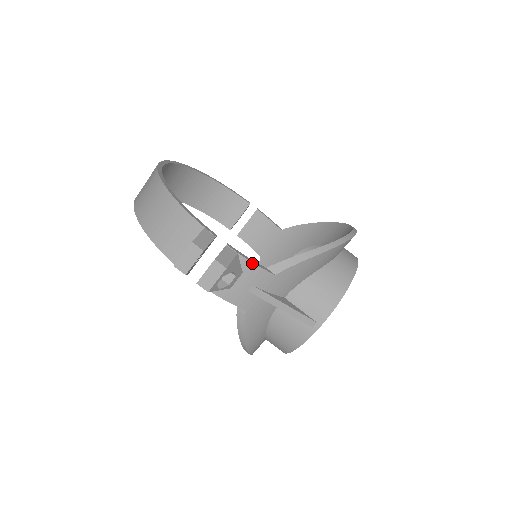
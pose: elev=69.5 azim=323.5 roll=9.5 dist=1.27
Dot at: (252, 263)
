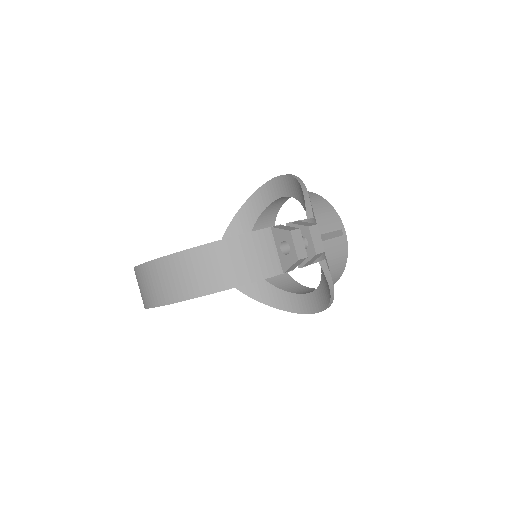
Dot at: (306, 220)
